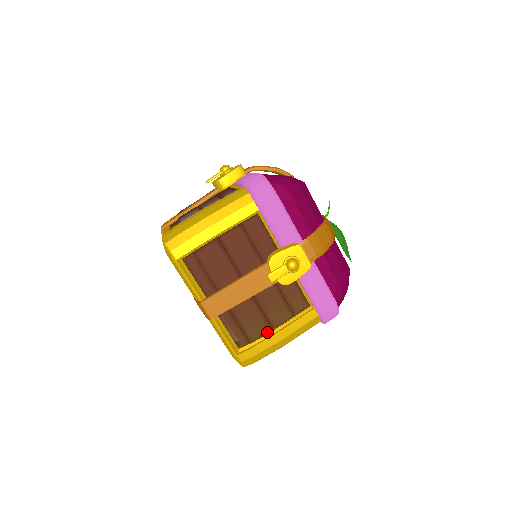
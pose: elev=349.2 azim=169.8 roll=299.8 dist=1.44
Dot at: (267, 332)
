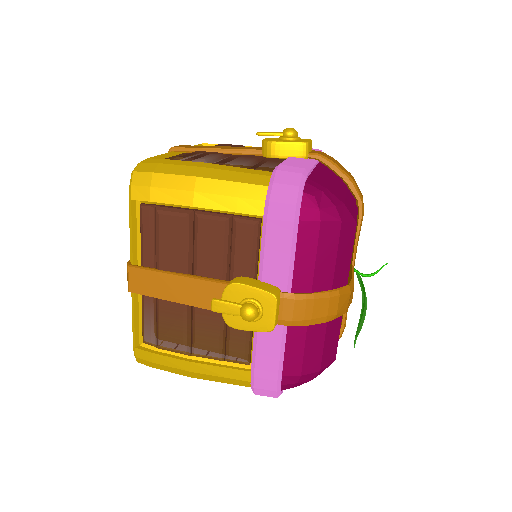
Dot at: (180, 352)
